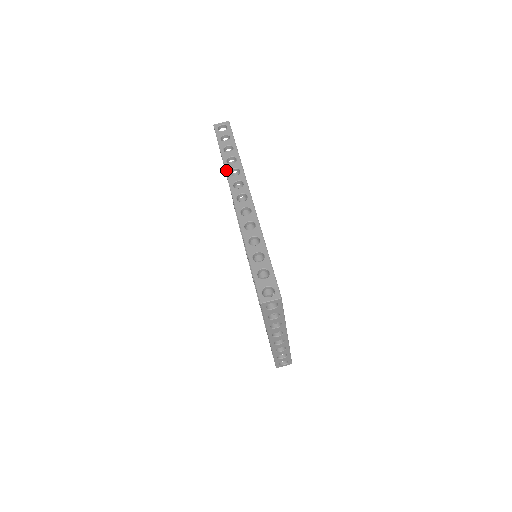
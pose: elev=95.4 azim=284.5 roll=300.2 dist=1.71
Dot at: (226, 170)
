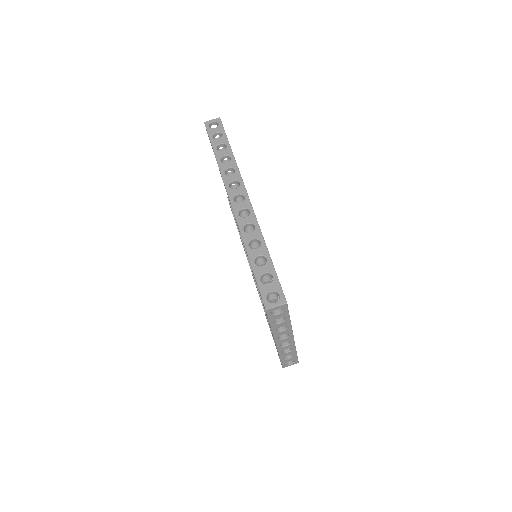
Dot at: (220, 170)
